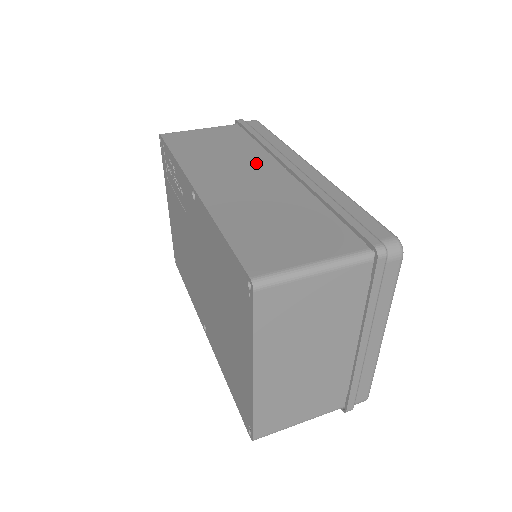
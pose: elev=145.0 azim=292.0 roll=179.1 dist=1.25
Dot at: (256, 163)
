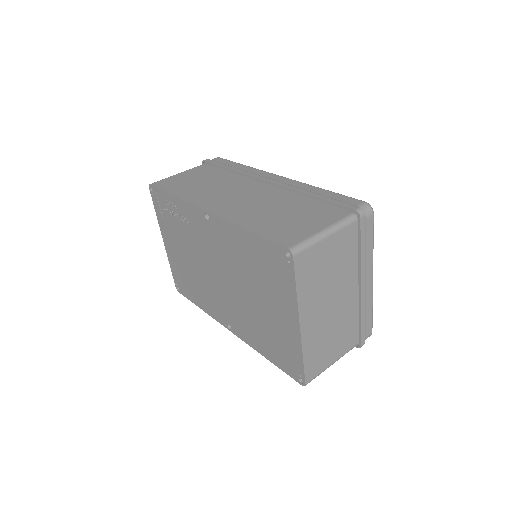
Dot at: (240, 185)
